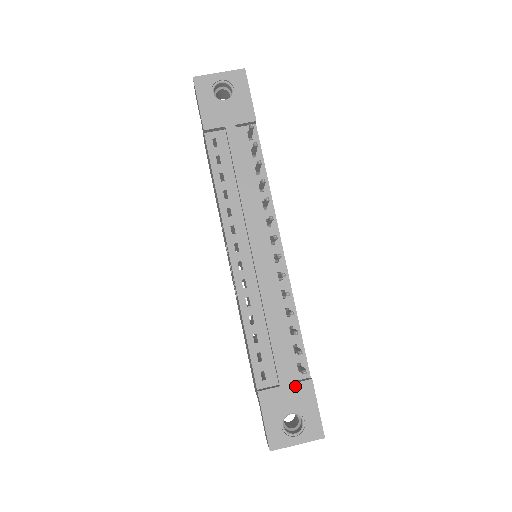
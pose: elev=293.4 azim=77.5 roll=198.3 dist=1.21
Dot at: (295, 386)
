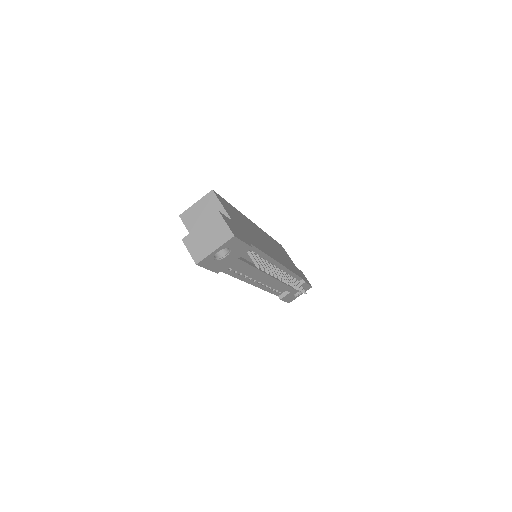
Dot at: occluded
